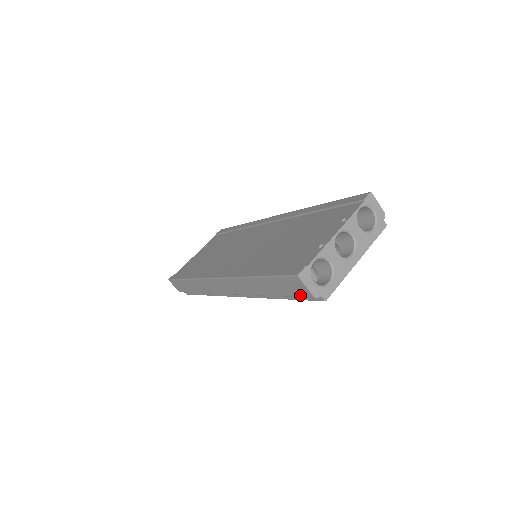
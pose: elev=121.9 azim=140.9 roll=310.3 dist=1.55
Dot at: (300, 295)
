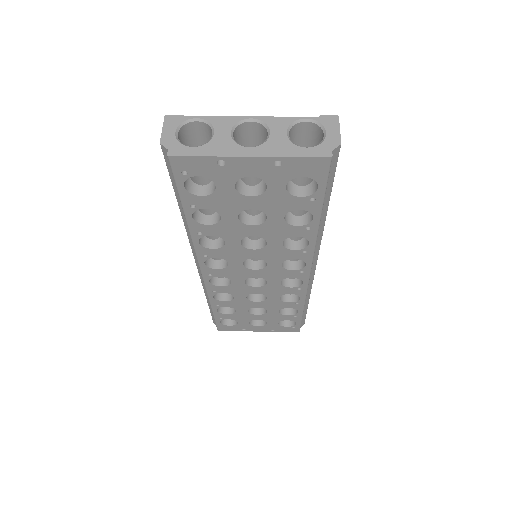
Dot at: (166, 159)
